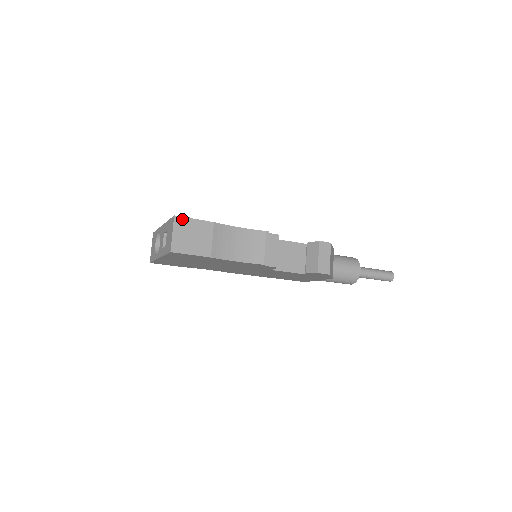
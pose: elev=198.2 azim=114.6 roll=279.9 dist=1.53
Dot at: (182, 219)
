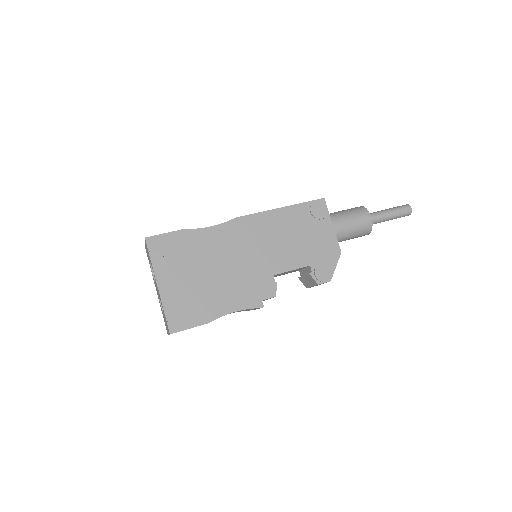
Dot at: occluded
